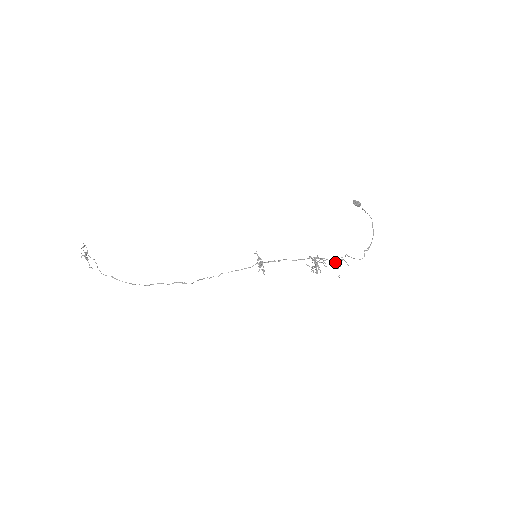
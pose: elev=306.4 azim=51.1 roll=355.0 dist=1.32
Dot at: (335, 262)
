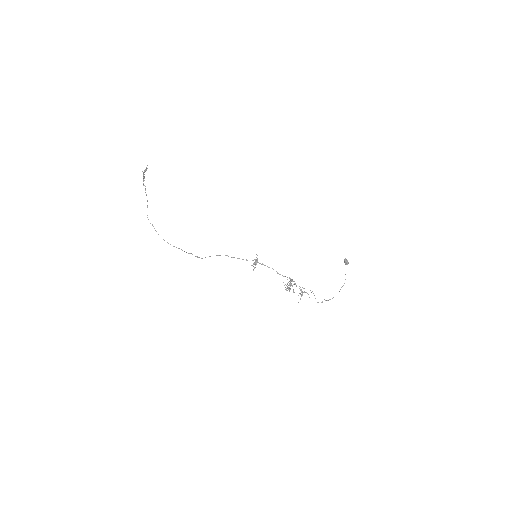
Dot at: (302, 292)
